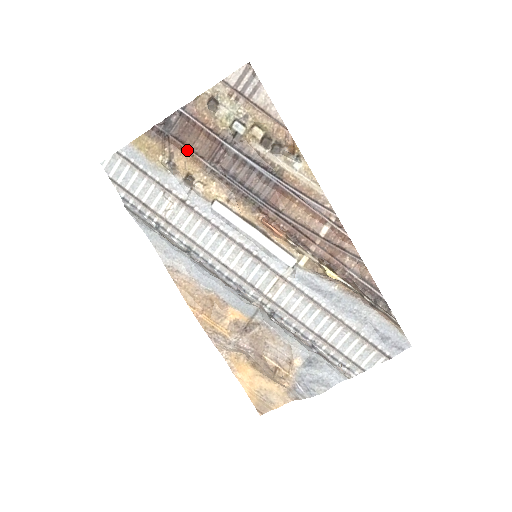
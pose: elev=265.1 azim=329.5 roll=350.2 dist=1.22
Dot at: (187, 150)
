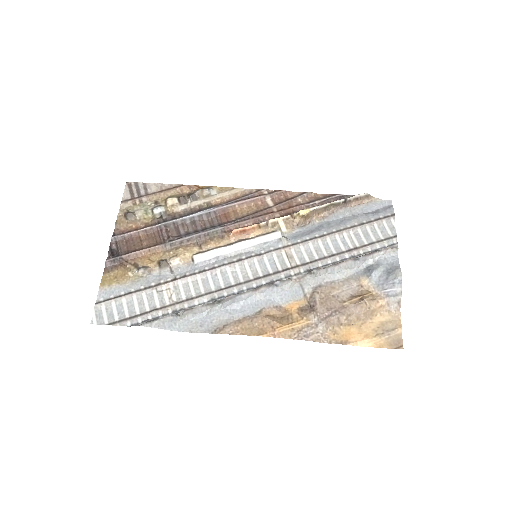
Dot at: (142, 252)
